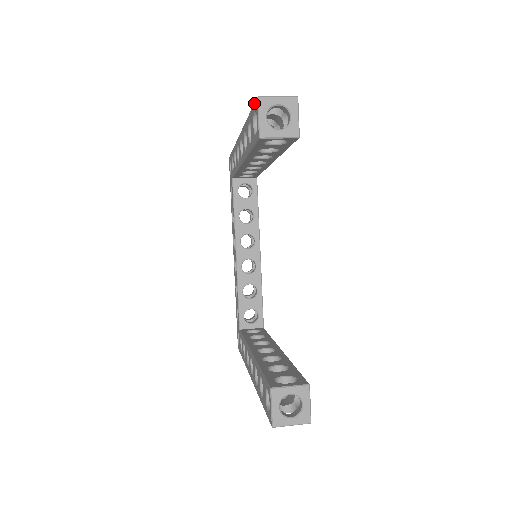
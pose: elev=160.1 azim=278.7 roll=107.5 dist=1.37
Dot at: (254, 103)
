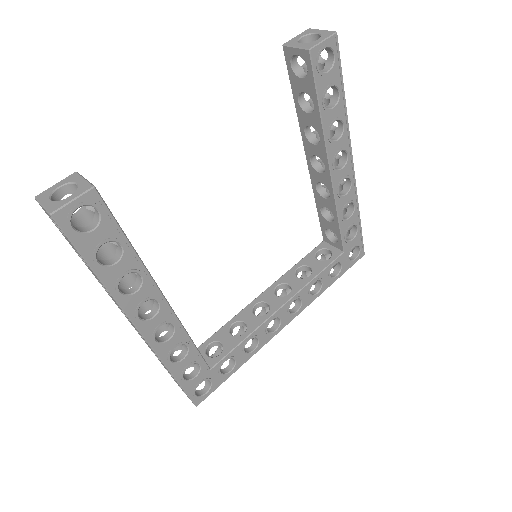
Dot at: occluded
